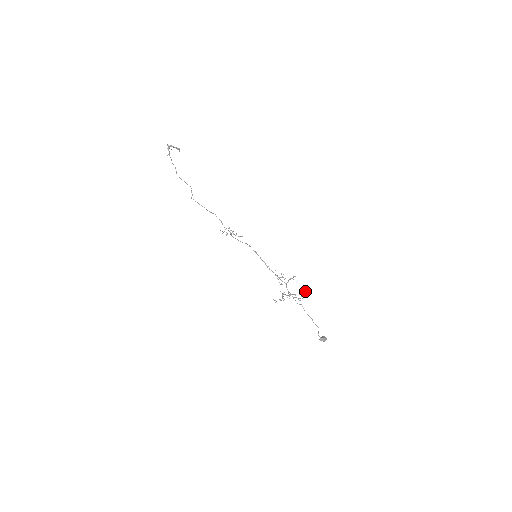
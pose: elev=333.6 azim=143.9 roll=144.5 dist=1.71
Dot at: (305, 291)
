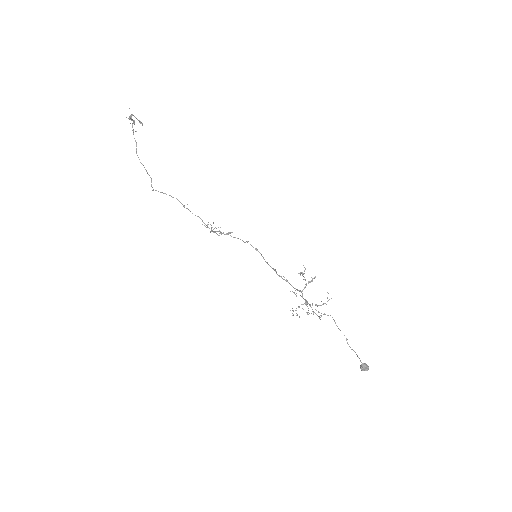
Dot at: occluded
